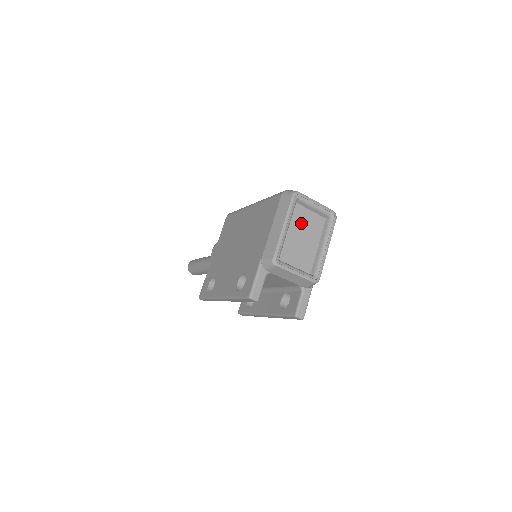
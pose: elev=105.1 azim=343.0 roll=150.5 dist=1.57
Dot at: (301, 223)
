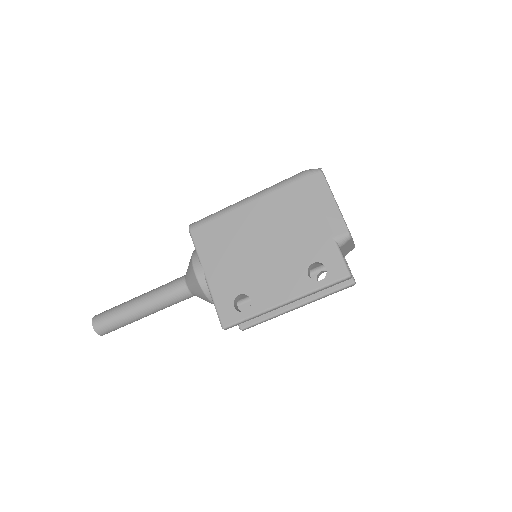
Dot at: occluded
